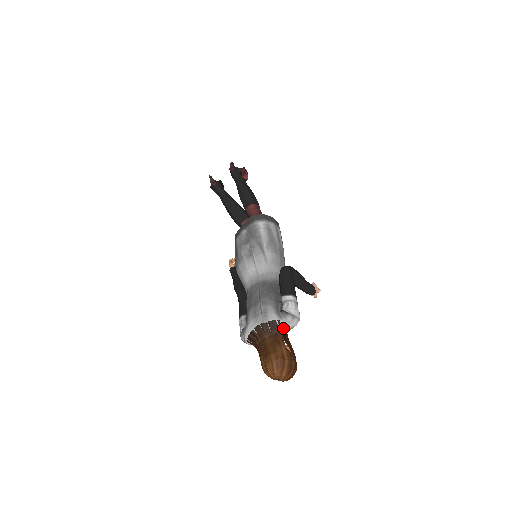
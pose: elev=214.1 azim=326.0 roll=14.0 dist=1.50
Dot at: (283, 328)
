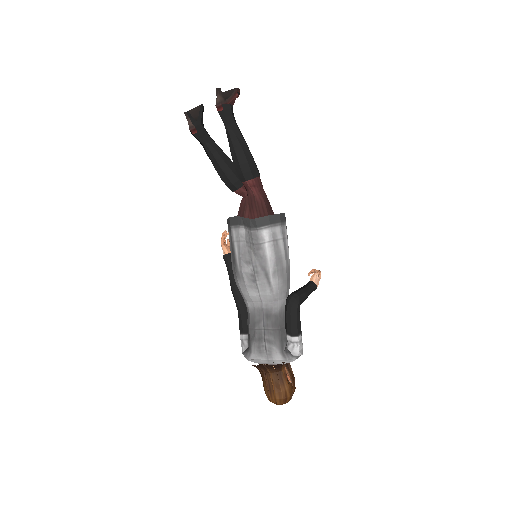
Dot at: occluded
